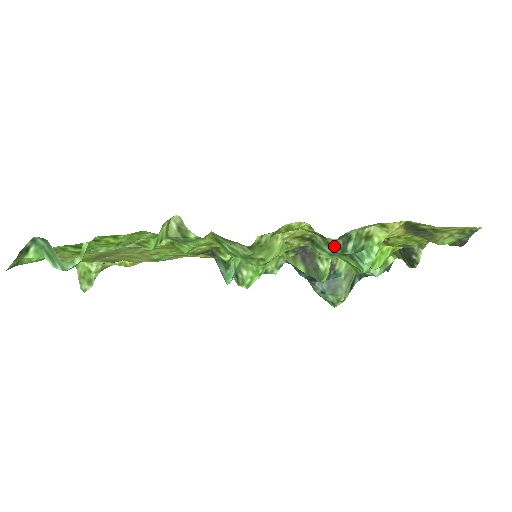
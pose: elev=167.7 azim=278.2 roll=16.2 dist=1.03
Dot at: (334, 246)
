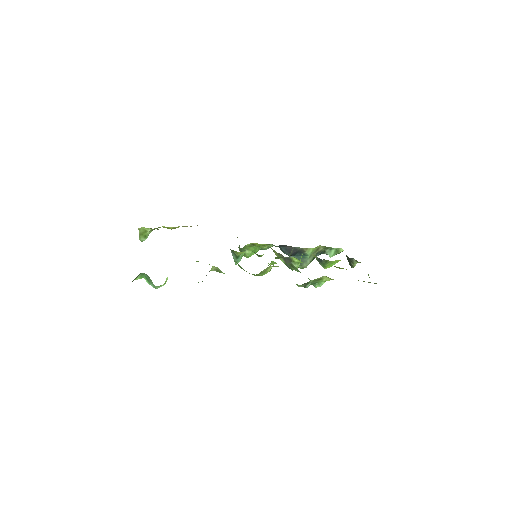
Dot at: (299, 286)
